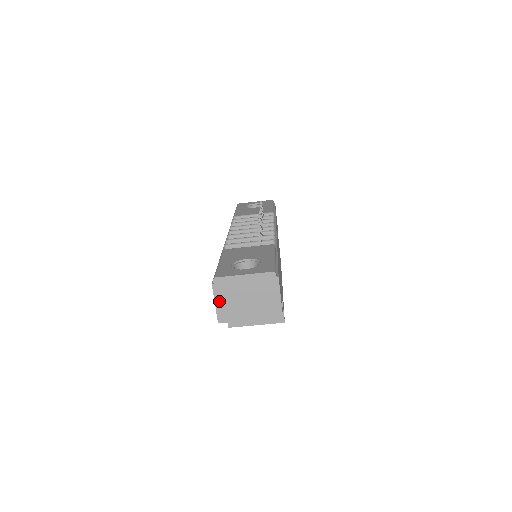
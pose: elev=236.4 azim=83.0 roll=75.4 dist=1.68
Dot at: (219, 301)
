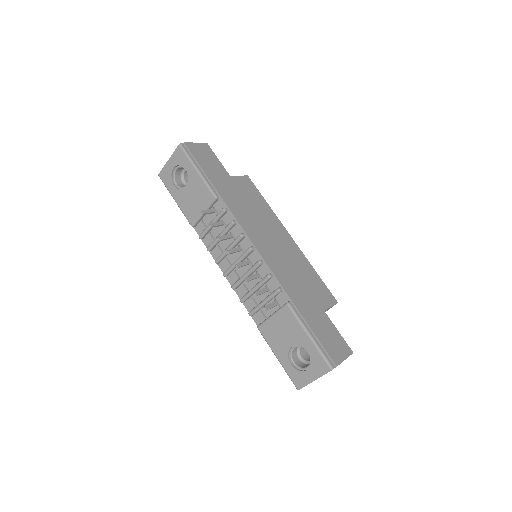
Dot at: occluded
